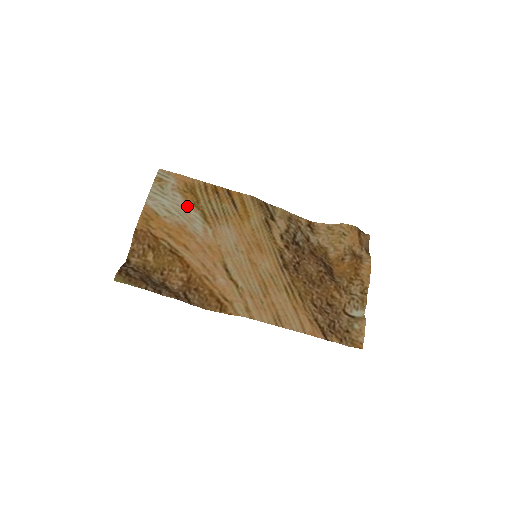
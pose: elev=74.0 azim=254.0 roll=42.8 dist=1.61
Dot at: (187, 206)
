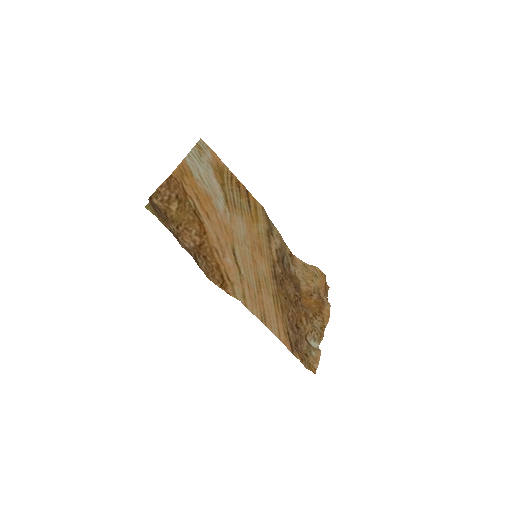
Dot at: (216, 183)
